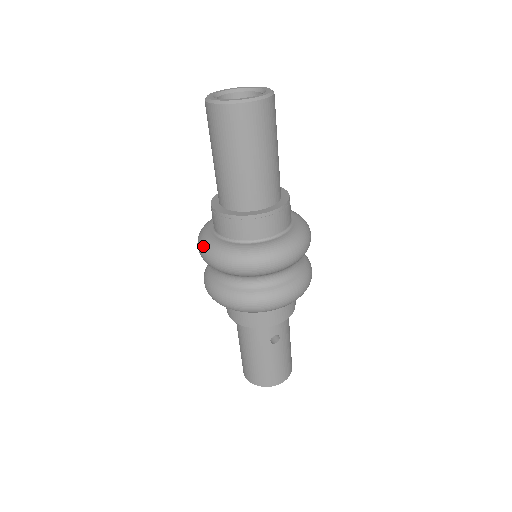
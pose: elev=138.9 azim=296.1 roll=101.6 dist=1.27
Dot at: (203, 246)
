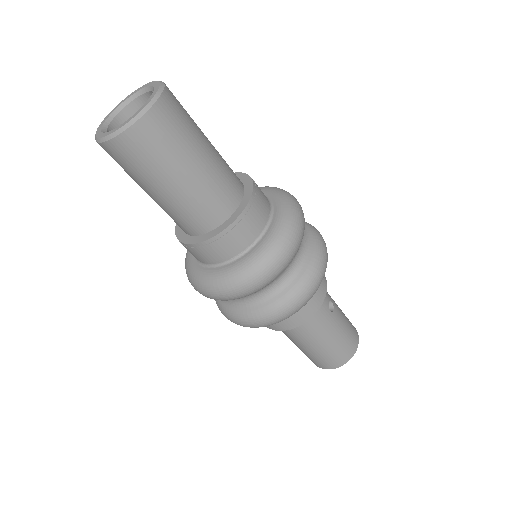
Dot at: (225, 286)
